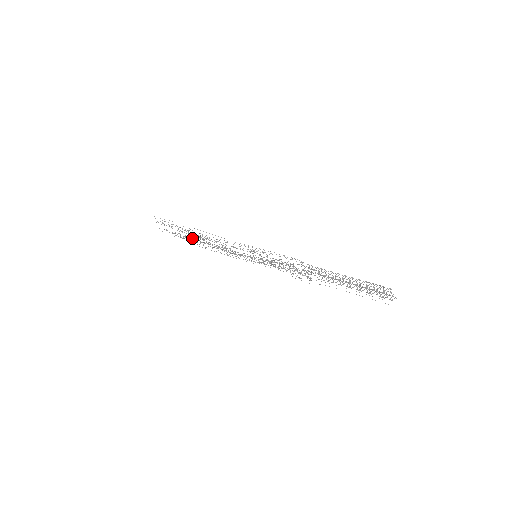
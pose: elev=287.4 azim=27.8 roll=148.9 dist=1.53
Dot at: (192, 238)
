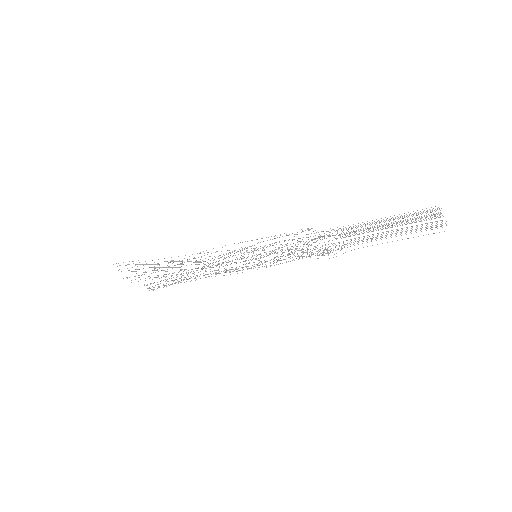
Dot at: (167, 281)
